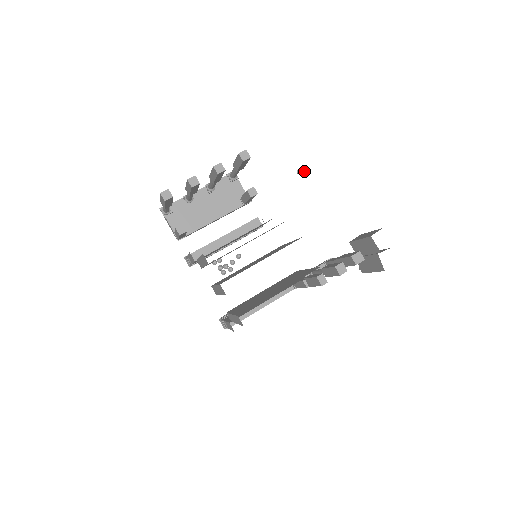
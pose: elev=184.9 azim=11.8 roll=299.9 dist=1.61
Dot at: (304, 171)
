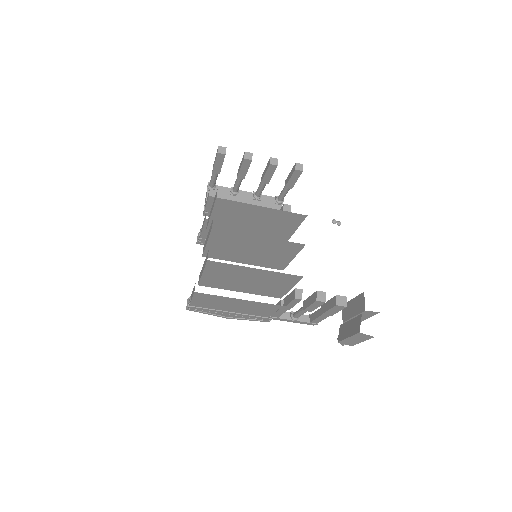
Dot at: (339, 223)
